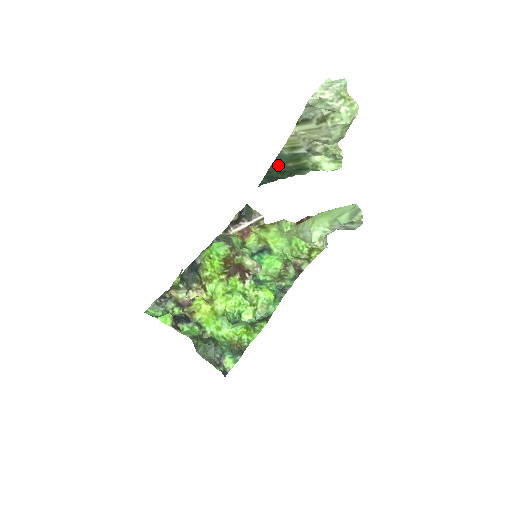
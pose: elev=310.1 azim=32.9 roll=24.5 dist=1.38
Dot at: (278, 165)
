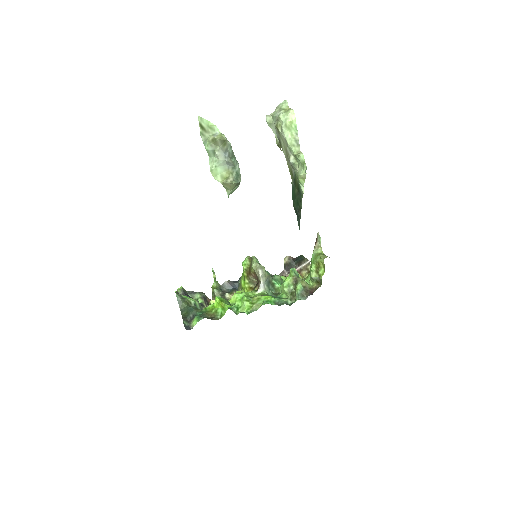
Dot at: (294, 197)
